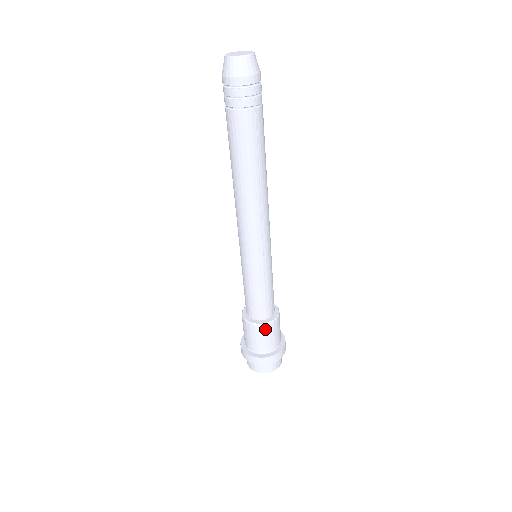
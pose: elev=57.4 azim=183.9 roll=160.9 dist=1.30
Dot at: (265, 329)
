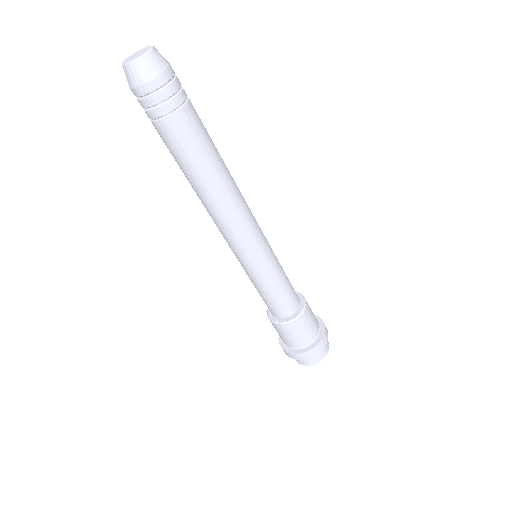
Dot at: (293, 326)
